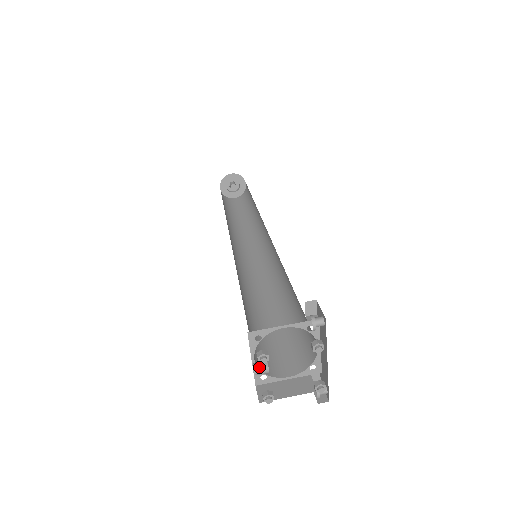
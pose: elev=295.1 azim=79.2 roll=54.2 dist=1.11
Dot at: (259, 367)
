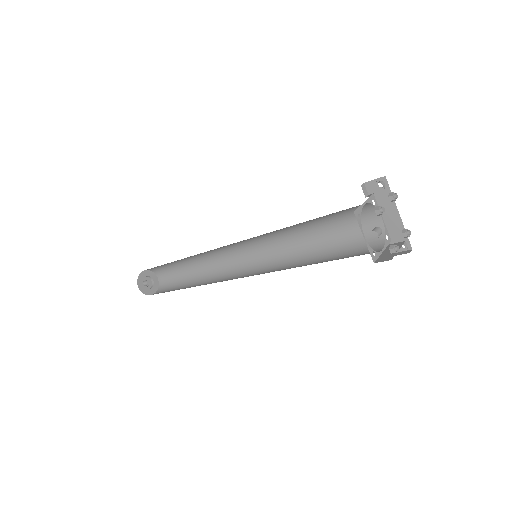
Dot at: (376, 230)
